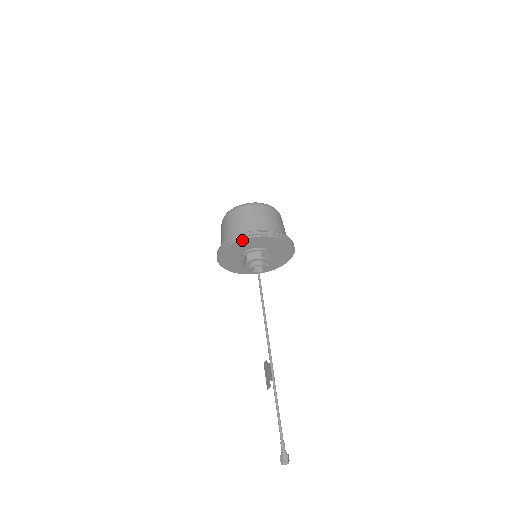
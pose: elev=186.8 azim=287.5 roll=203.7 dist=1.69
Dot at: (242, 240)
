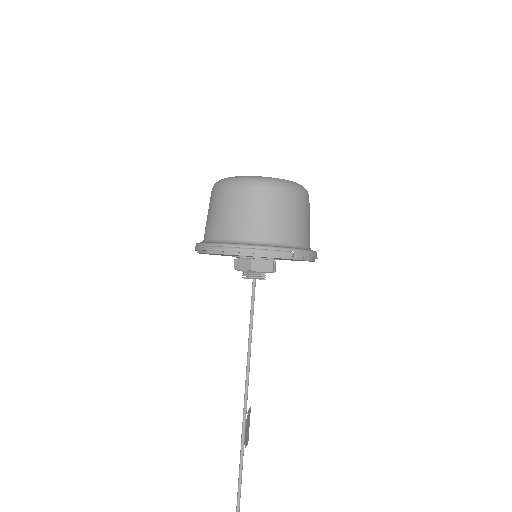
Dot at: (210, 253)
